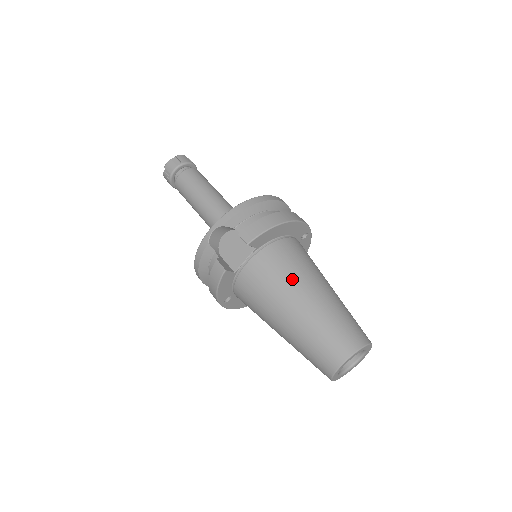
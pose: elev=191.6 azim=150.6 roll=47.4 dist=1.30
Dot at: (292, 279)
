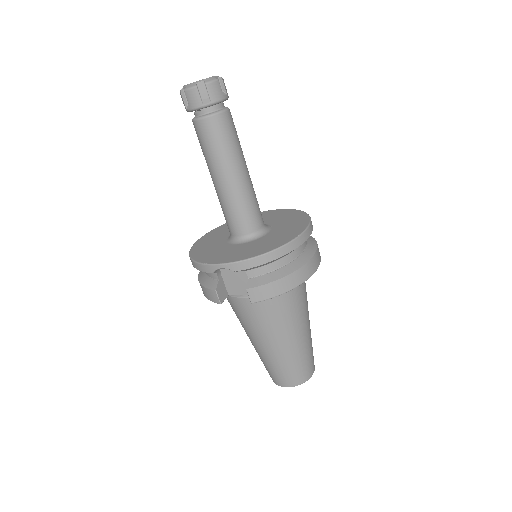
Dot at: (278, 327)
